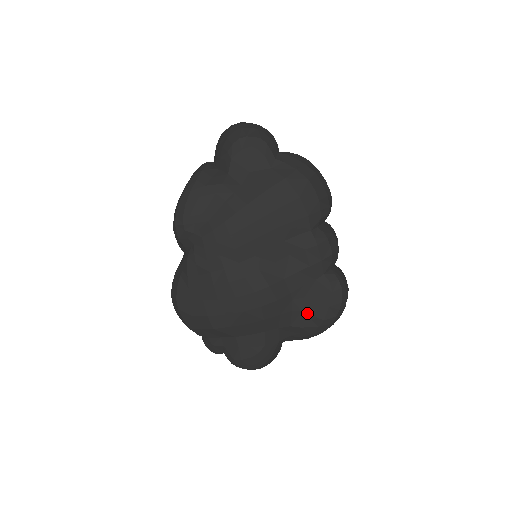
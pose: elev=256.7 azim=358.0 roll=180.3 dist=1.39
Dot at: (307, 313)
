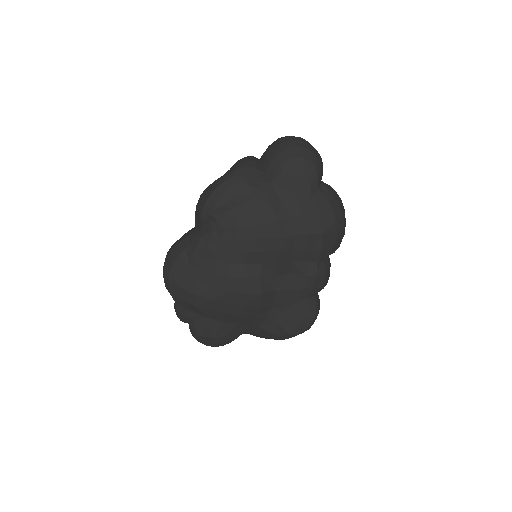
Dot at: (278, 323)
